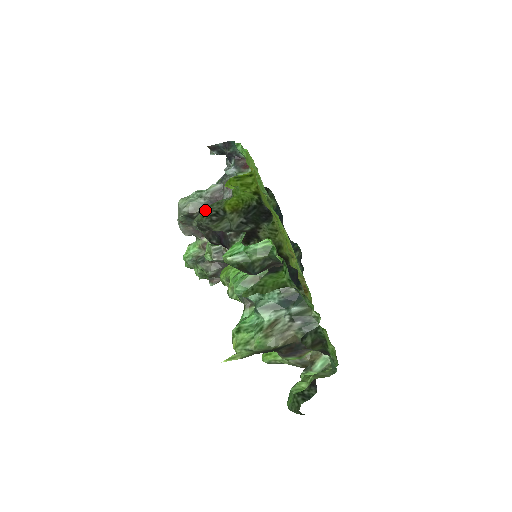
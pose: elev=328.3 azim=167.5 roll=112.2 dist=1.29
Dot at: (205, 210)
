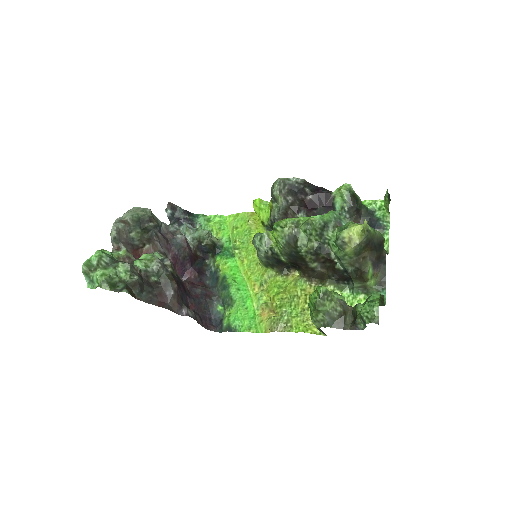
Dot at: (272, 186)
